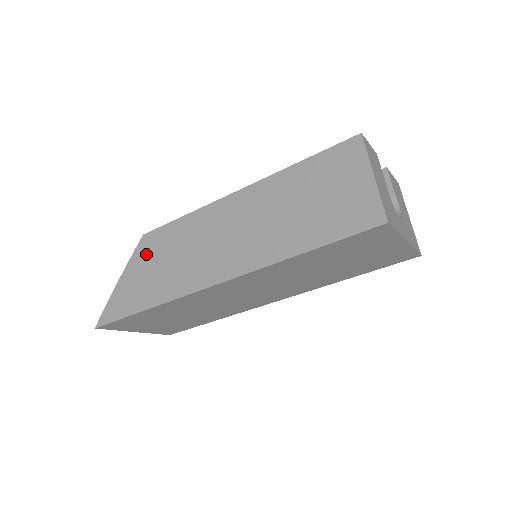
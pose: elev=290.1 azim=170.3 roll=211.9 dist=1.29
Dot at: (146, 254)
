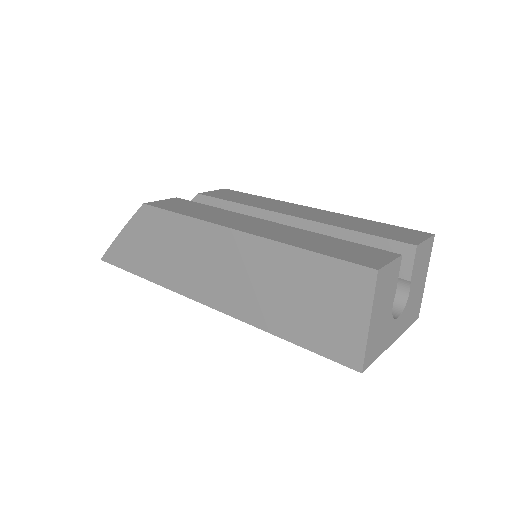
Dot at: (145, 226)
